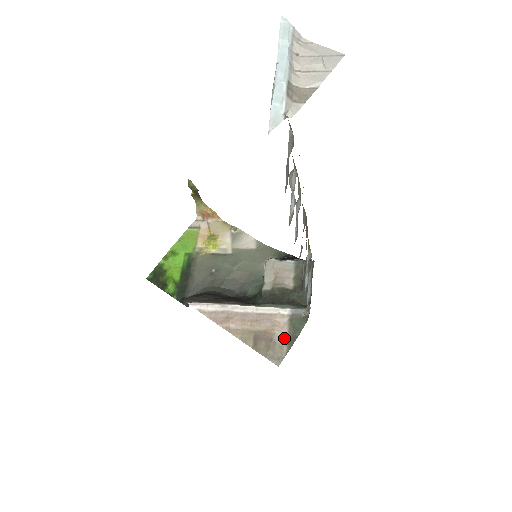
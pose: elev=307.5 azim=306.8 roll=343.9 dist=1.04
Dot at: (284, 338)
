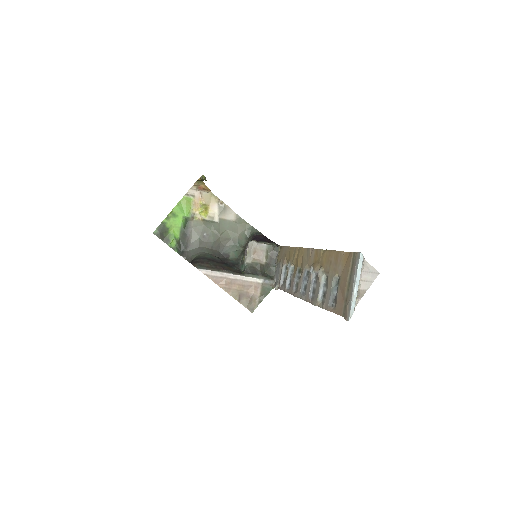
Dot at: (257, 296)
